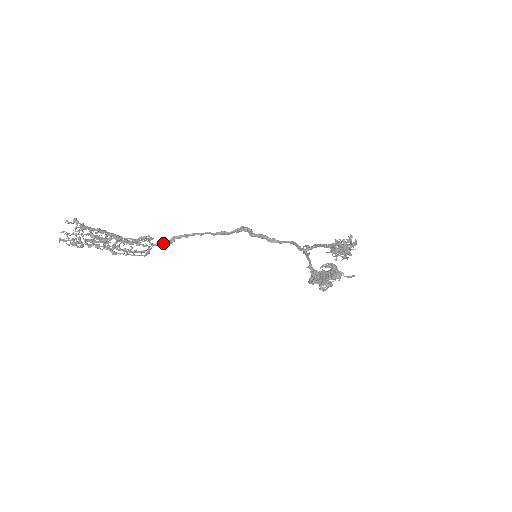
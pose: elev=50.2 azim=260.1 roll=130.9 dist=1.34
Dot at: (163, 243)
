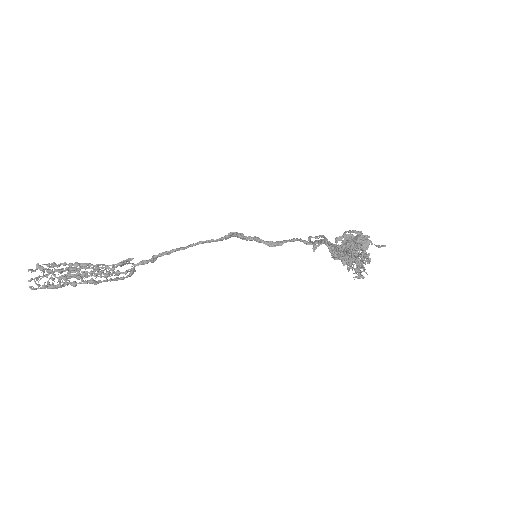
Dot at: (145, 262)
